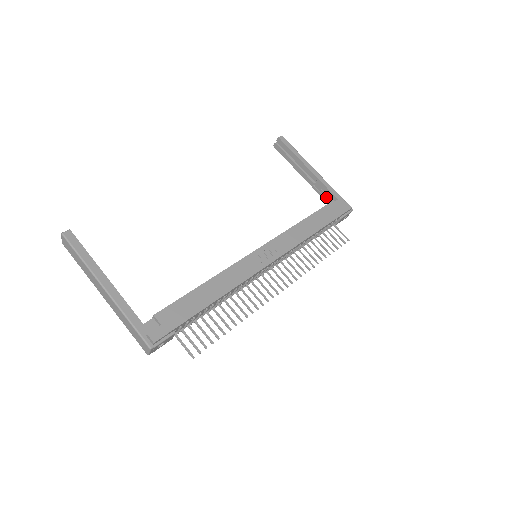
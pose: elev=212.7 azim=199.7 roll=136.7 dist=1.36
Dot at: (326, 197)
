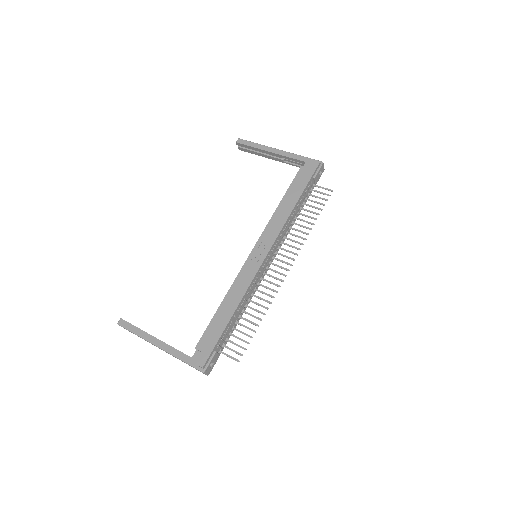
Dot at: (298, 164)
